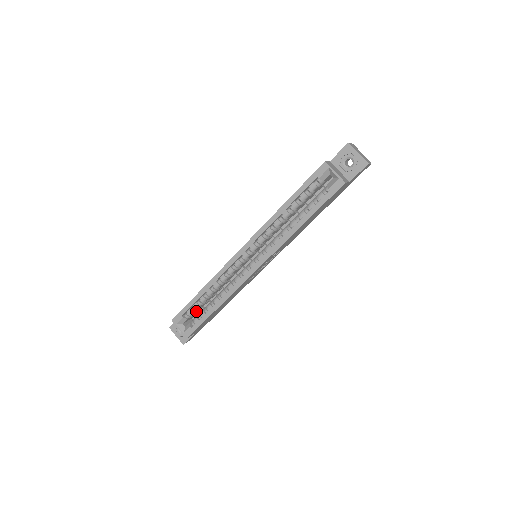
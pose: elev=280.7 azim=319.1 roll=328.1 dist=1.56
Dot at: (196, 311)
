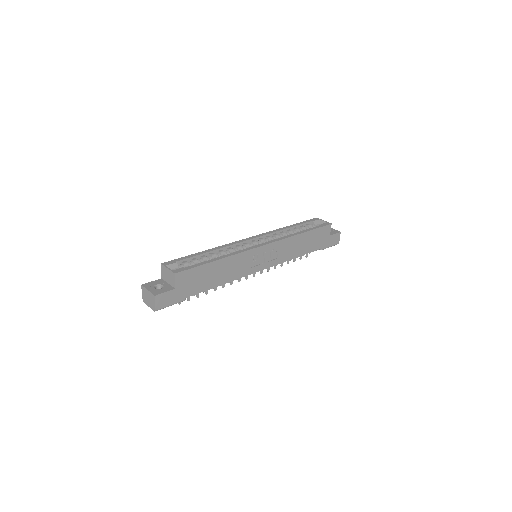
Dot at: occluded
